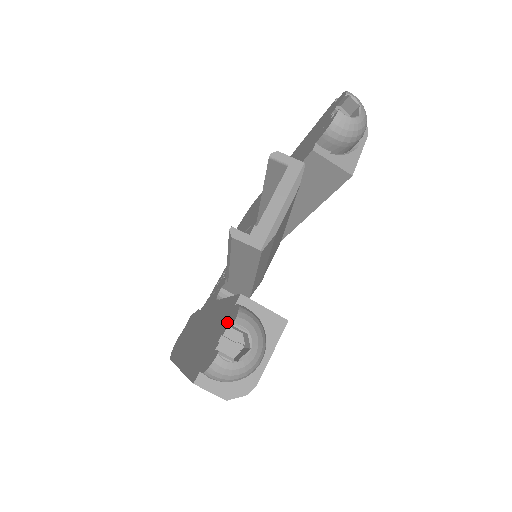
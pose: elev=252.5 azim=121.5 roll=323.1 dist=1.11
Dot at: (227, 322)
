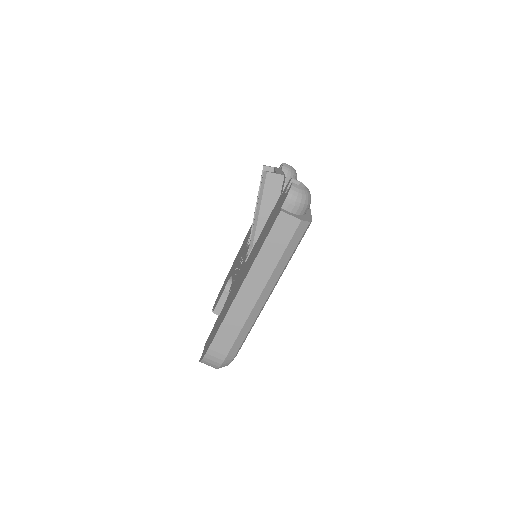
Dot at: (283, 193)
